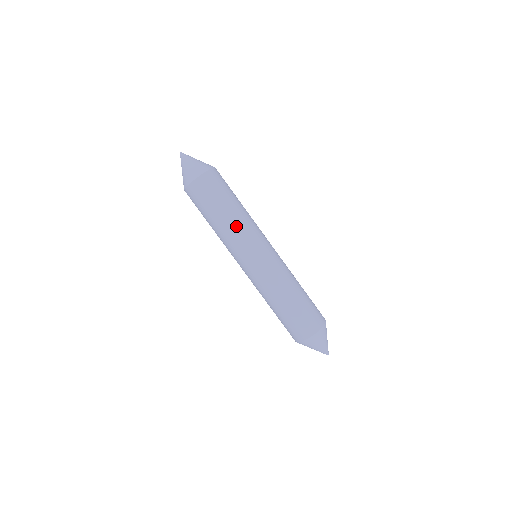
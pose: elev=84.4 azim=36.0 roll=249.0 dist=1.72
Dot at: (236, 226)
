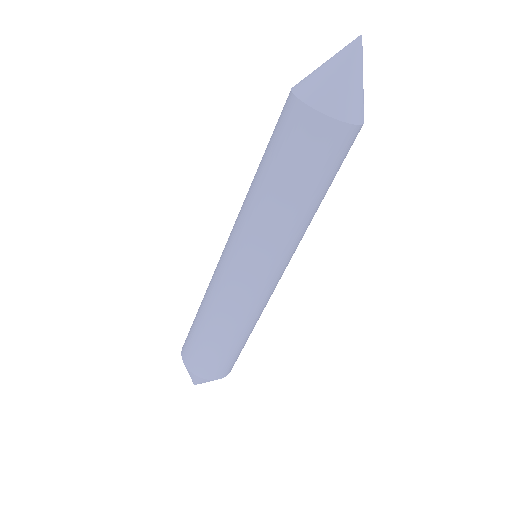
Dot at: (289, 226)
